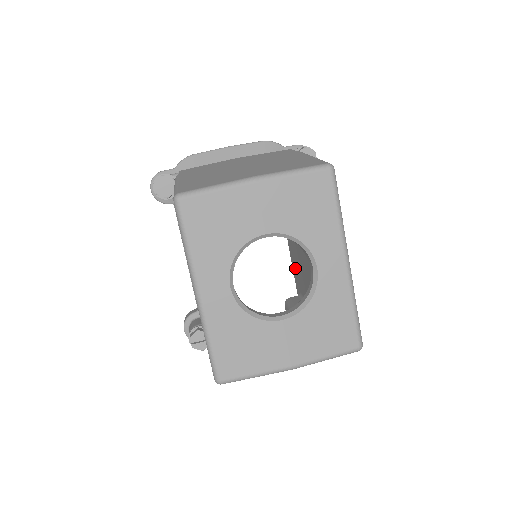
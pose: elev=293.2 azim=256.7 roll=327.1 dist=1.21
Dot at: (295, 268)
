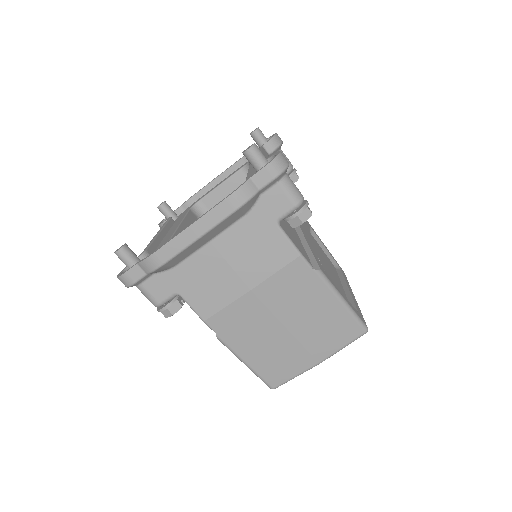
Dot at: occluded
